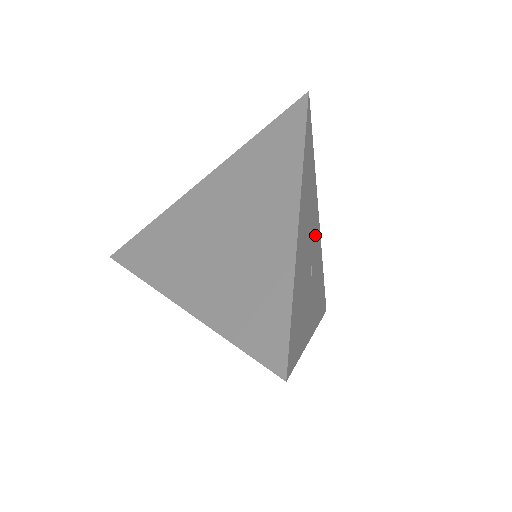
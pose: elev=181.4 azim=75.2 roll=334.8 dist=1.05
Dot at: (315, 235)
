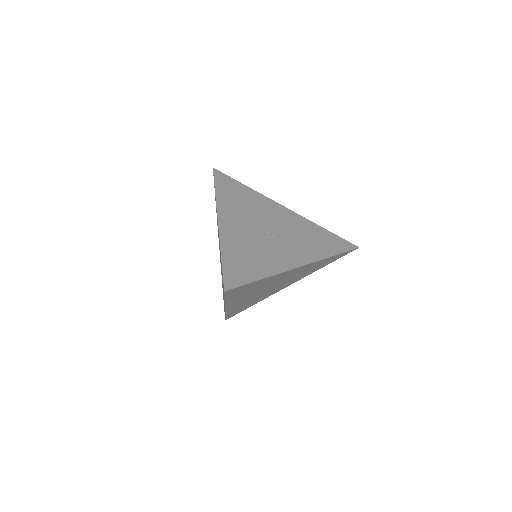
Dot at: (277, 218)
